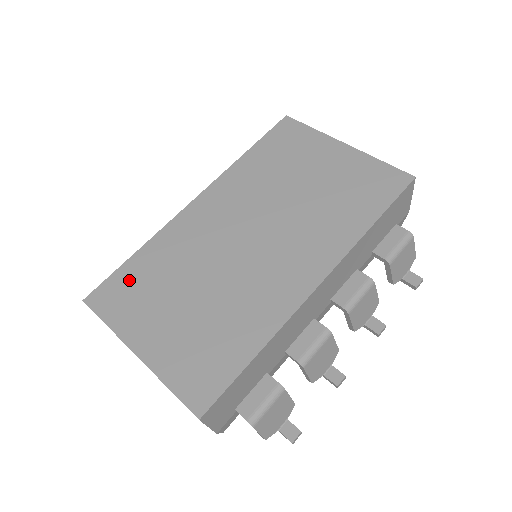
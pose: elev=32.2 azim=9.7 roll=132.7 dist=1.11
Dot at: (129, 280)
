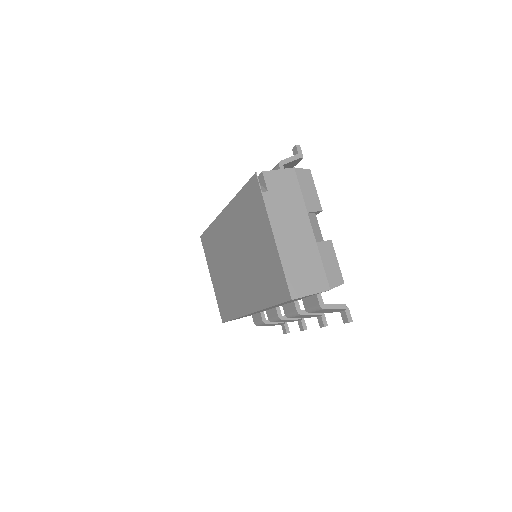
Dot at: (208, 241)
